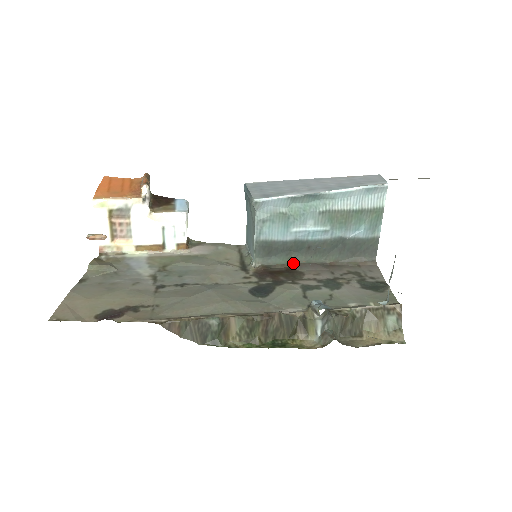
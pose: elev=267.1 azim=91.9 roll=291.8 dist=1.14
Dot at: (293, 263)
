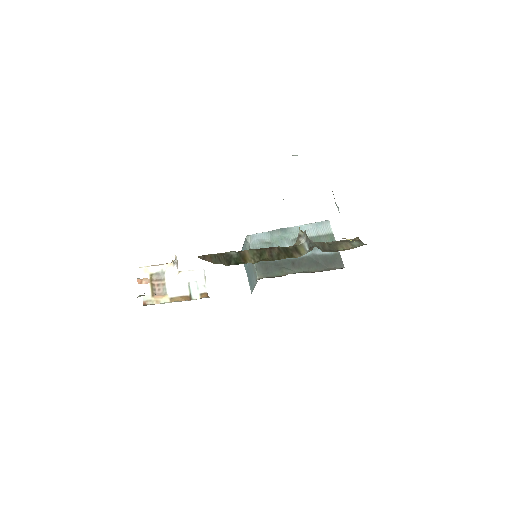
Dot at: occluded
